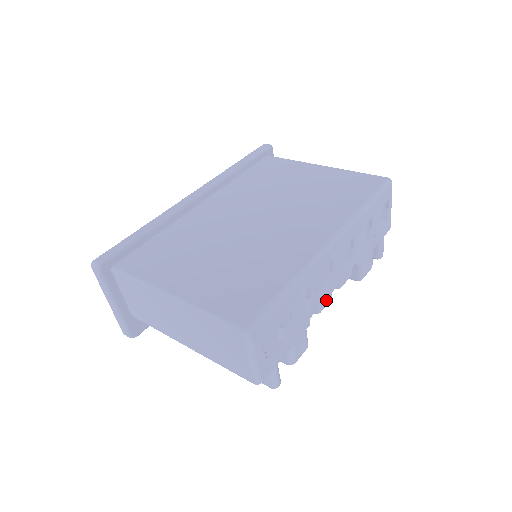
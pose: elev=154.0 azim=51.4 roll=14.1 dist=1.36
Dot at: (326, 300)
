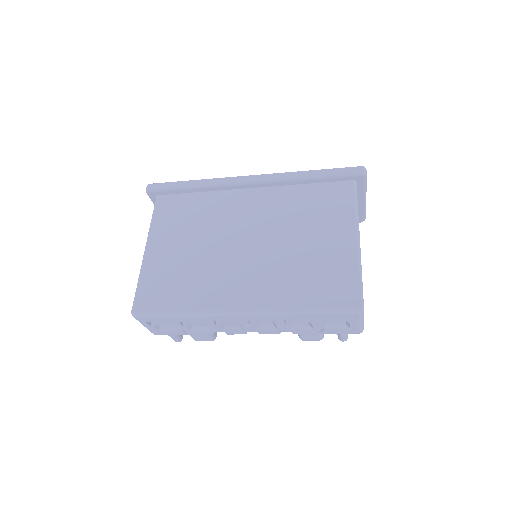
Dot at: (235, 332)
